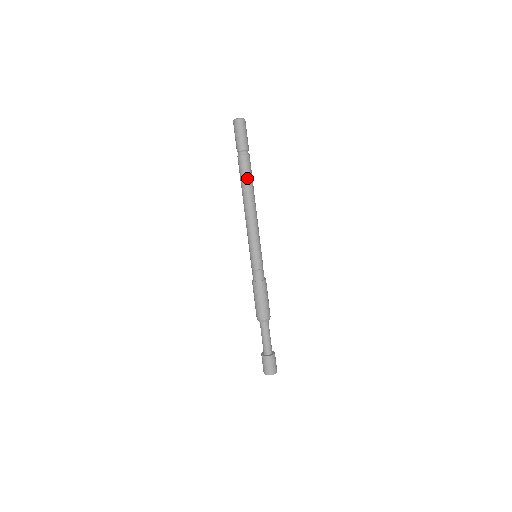
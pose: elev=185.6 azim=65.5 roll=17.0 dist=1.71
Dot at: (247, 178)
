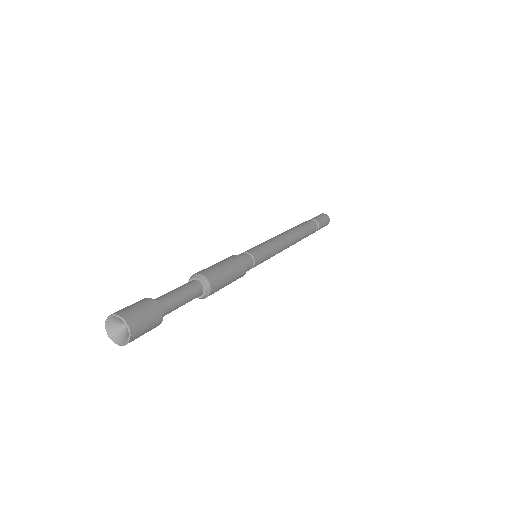
Dot at: (298, 225)
